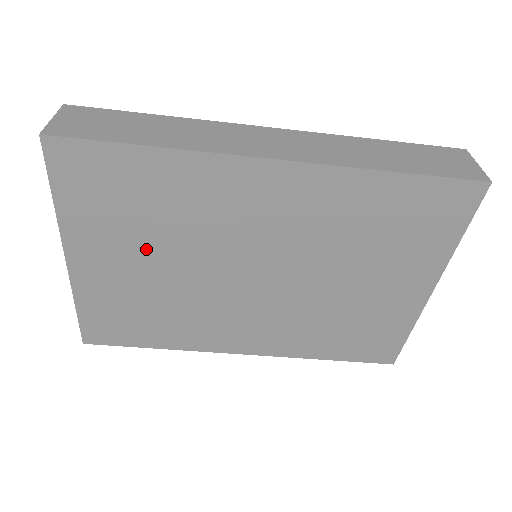
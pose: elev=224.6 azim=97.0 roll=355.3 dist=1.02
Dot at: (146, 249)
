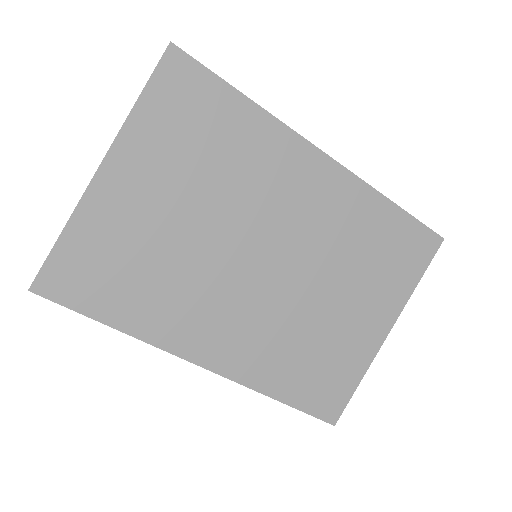
Dot at: (185, 190)
